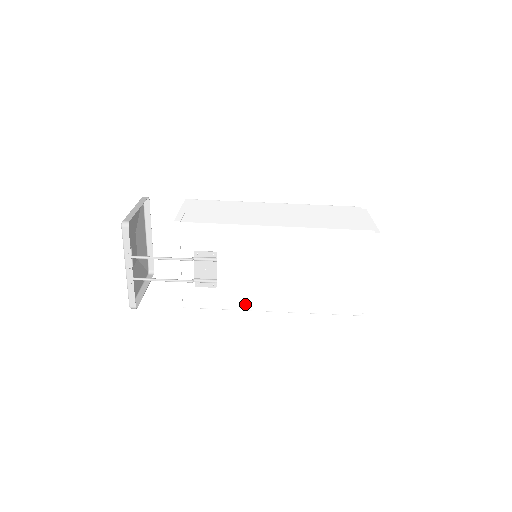
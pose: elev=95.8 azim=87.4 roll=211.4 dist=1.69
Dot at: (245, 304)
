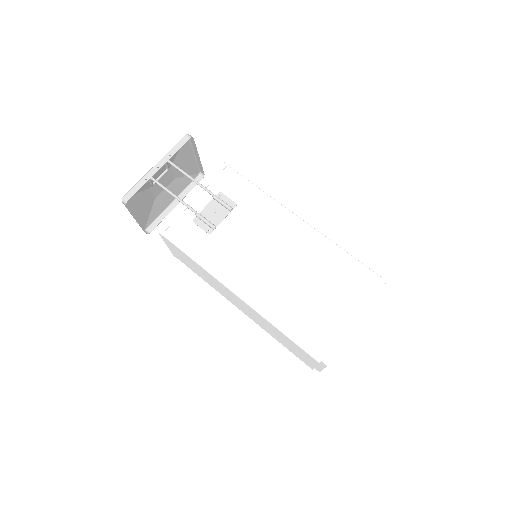
Dot at: (220, 268)
